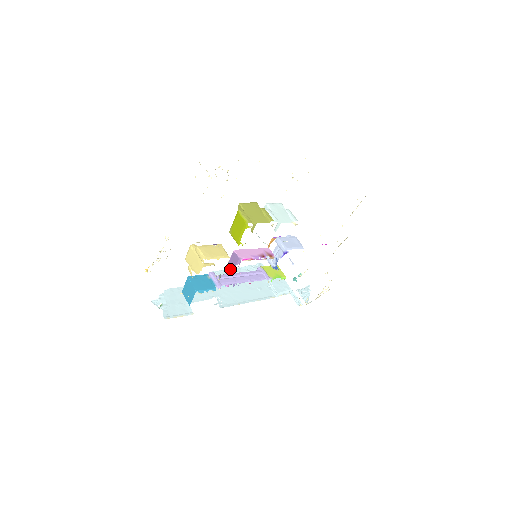
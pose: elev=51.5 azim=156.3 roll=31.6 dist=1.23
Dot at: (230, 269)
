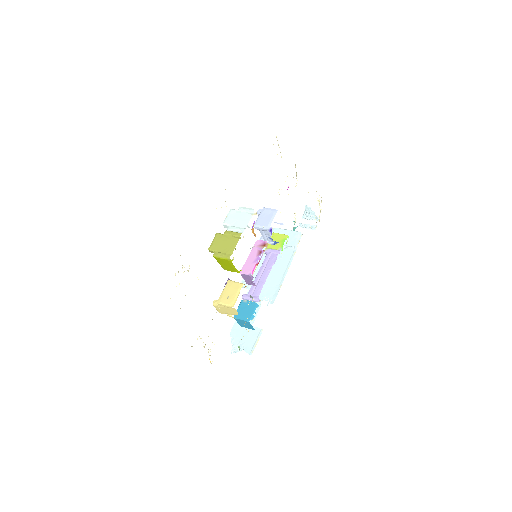
Dot at: (251, 284)
